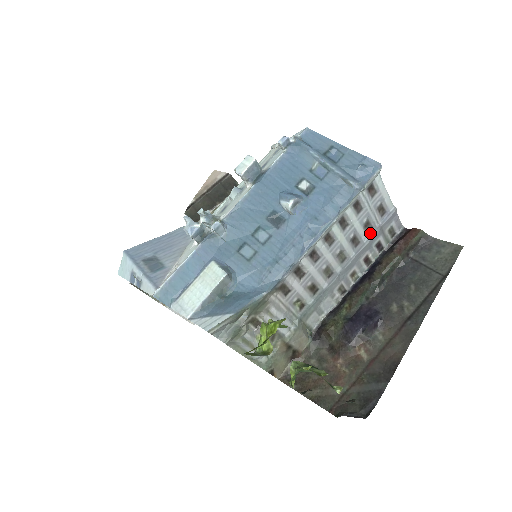
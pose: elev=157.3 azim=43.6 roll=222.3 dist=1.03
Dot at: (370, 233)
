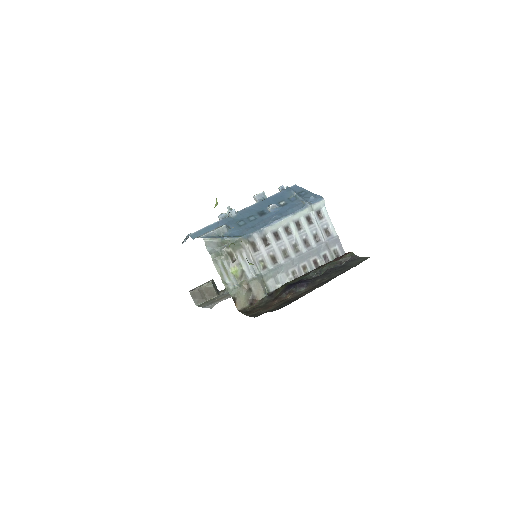
Dot at: (318, 243)
